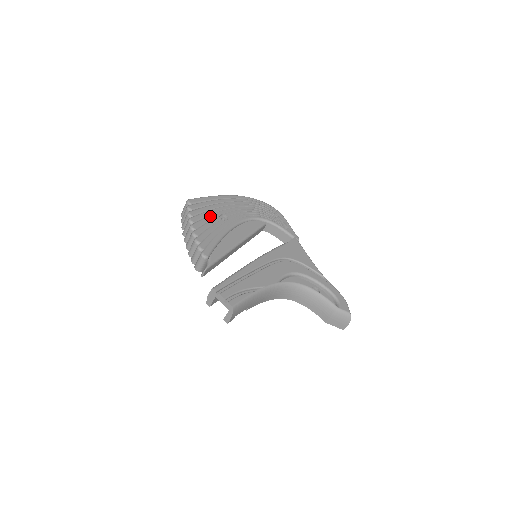
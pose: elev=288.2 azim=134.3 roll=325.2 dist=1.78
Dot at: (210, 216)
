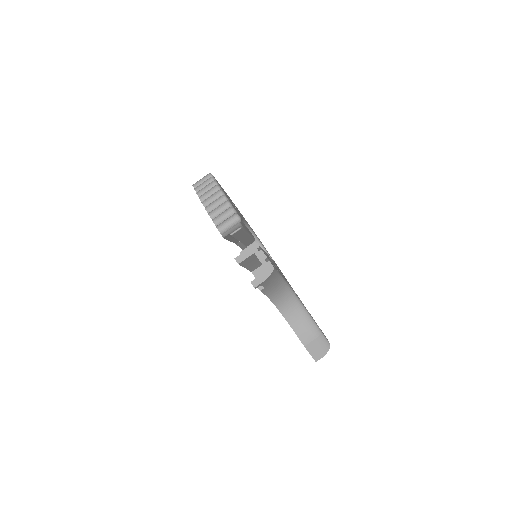
Dot at: occluded
